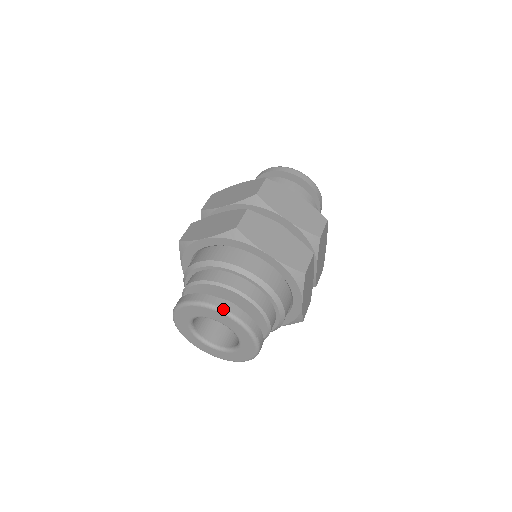
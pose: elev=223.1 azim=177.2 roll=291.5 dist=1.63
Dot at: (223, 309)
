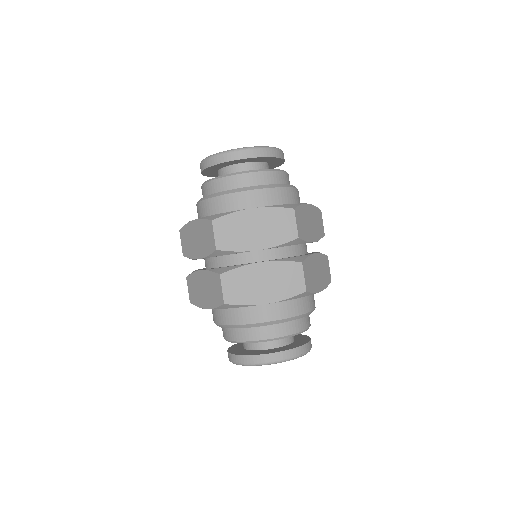
Dot at: (263, 363)
